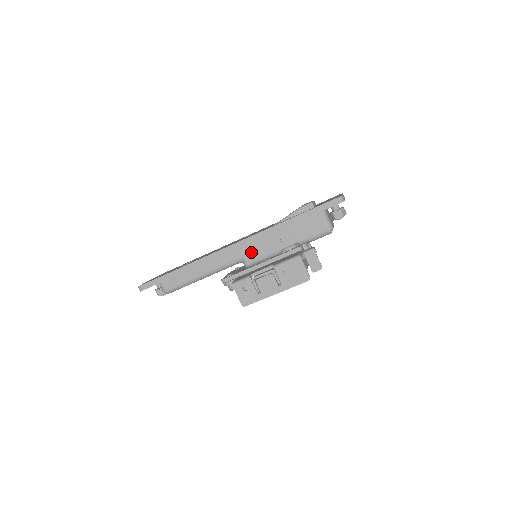
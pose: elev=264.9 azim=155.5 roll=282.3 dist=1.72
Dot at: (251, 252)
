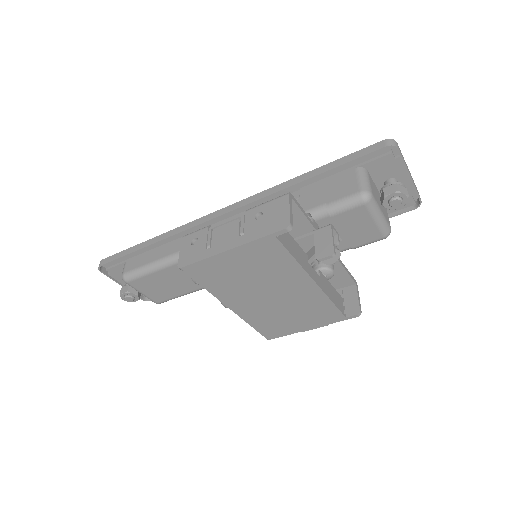
Dot at: occluded
